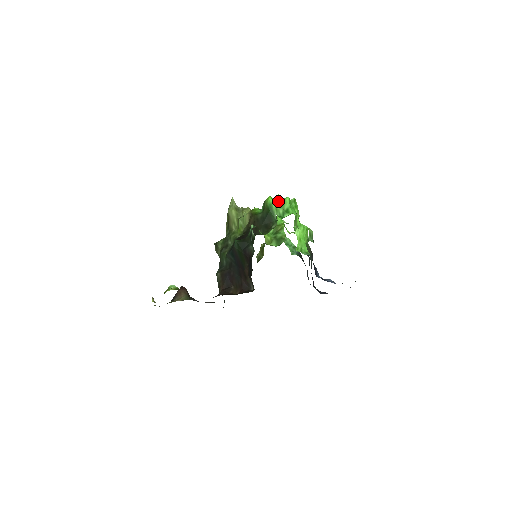
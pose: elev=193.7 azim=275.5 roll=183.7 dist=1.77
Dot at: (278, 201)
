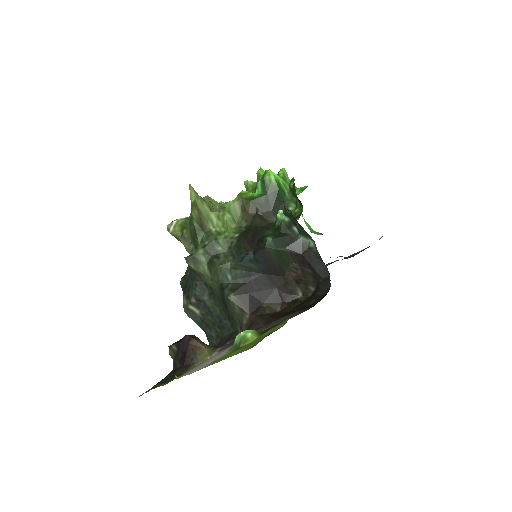
Dot at: occluded
